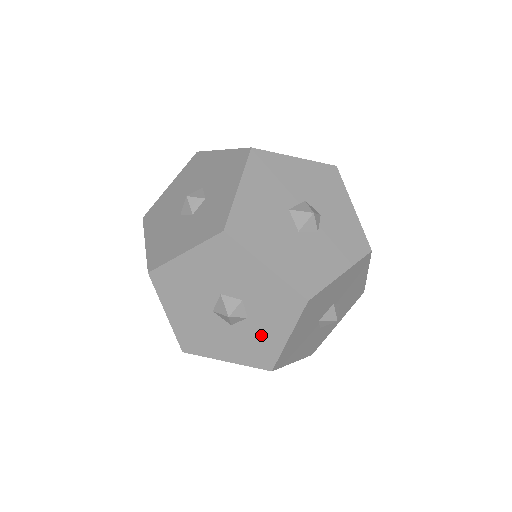
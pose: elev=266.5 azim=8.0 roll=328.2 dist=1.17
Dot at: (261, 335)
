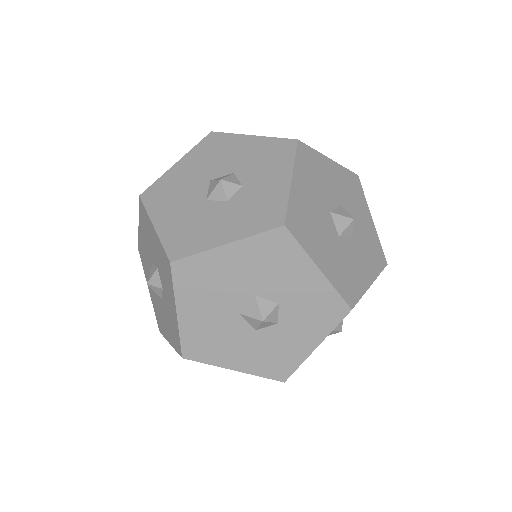
Dot at: (287, 343)
